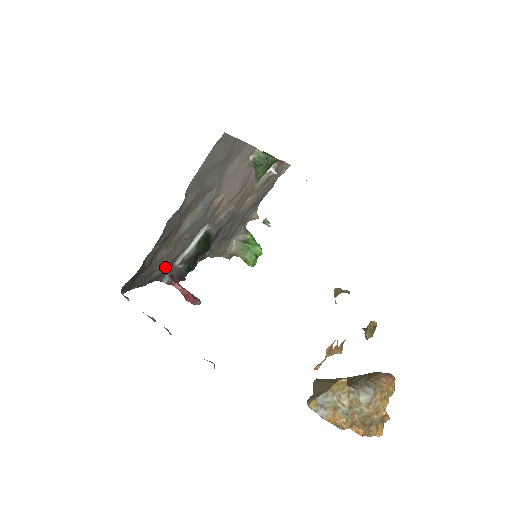
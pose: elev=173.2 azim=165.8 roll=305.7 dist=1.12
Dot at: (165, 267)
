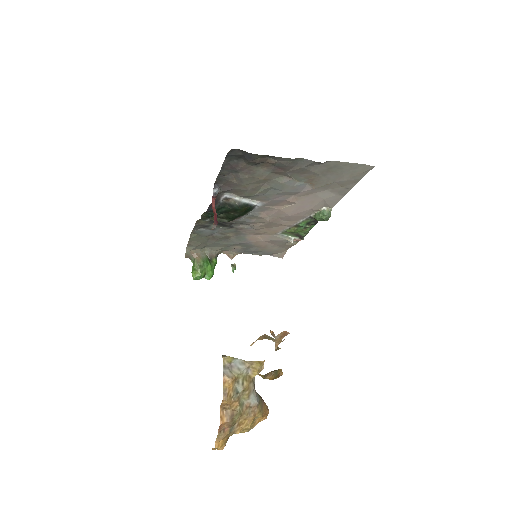
Dot at: (236, 182)
